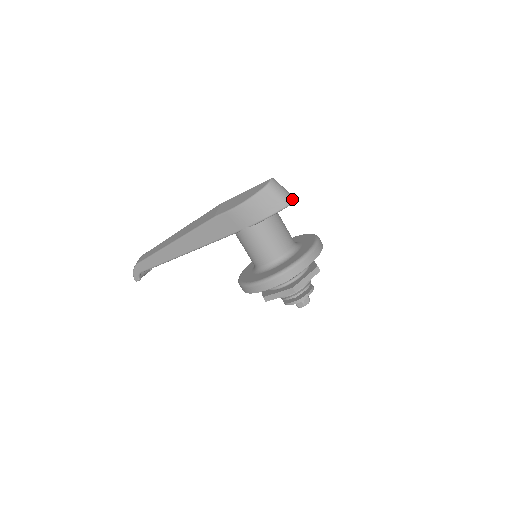
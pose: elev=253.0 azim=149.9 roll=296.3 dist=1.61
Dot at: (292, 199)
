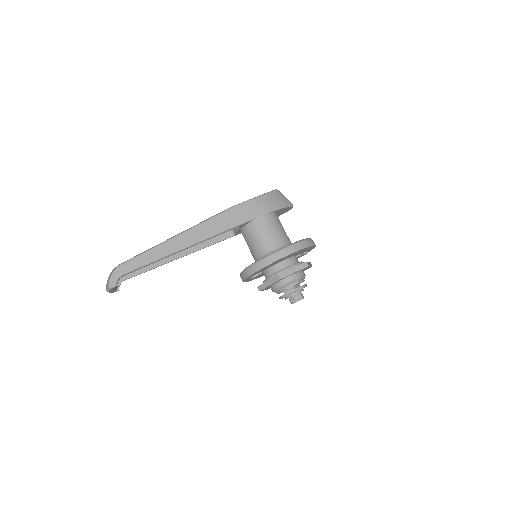
Dot at: occluded
